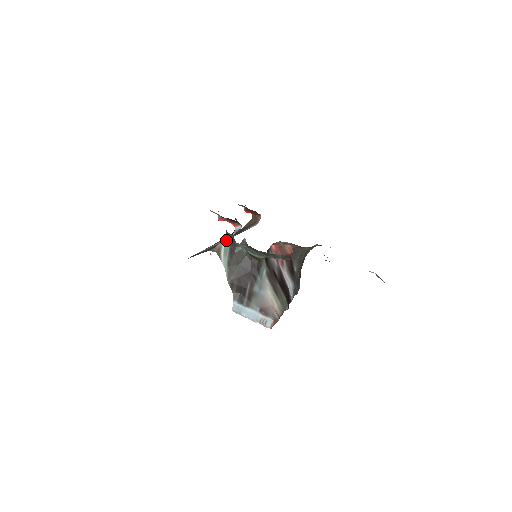
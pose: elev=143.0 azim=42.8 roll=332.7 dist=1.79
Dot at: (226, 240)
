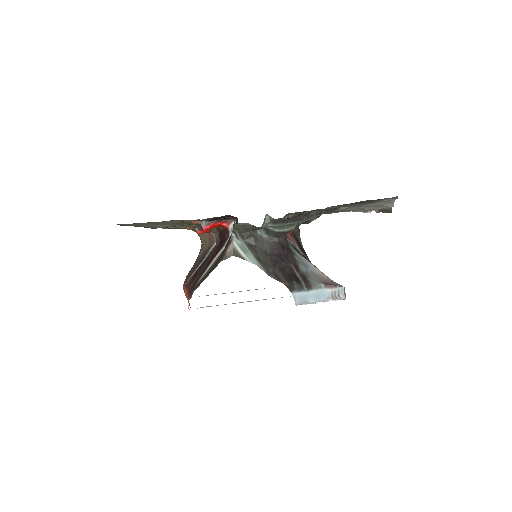
Dot at: (235, 238)
